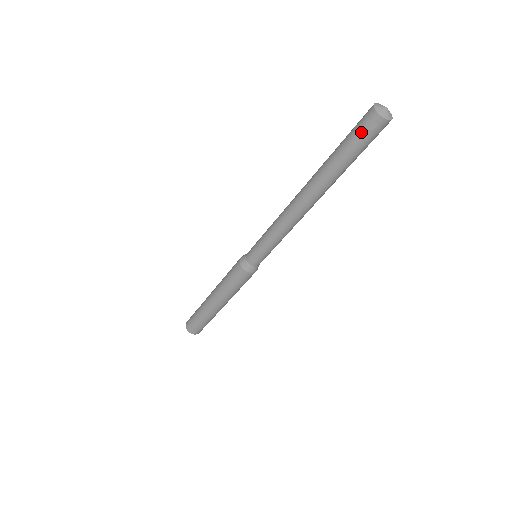
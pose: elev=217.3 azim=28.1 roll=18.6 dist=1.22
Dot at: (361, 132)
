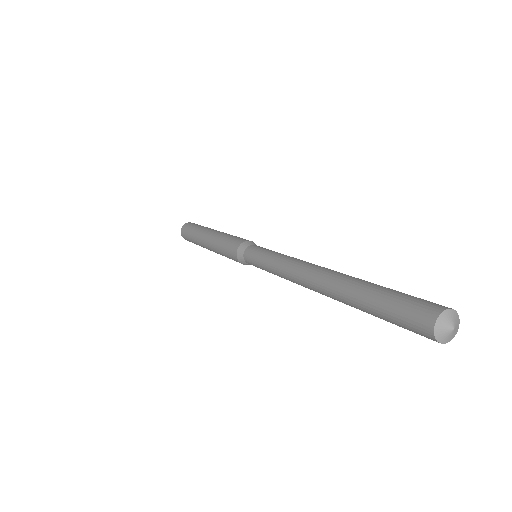
Dot at: (407, 329)
